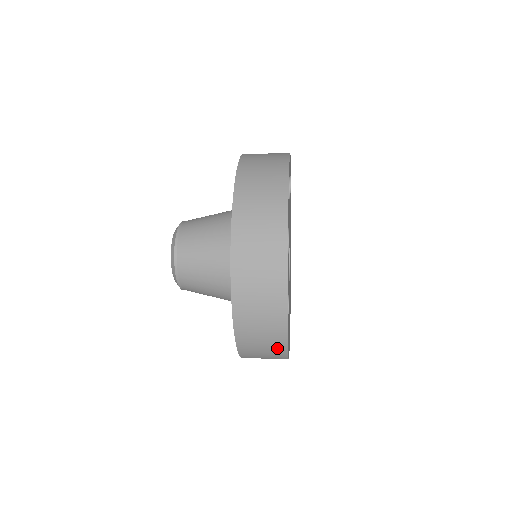
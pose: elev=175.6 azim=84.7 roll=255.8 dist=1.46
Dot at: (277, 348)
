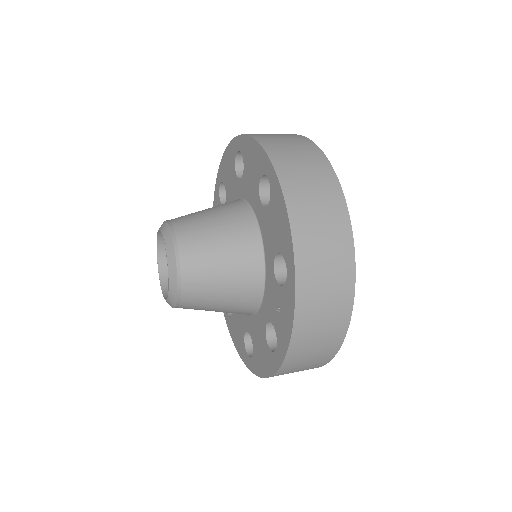
Dot at: (340, 311)
